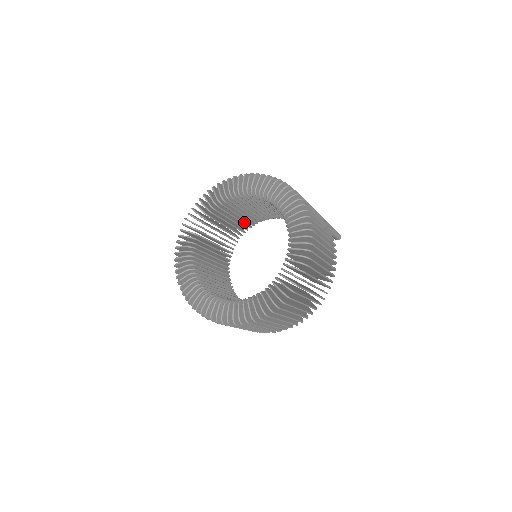
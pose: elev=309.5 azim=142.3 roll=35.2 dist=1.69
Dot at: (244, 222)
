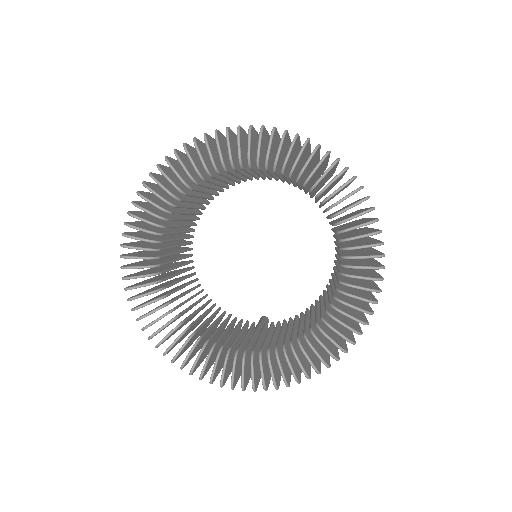
Dot at: (189, 223)
